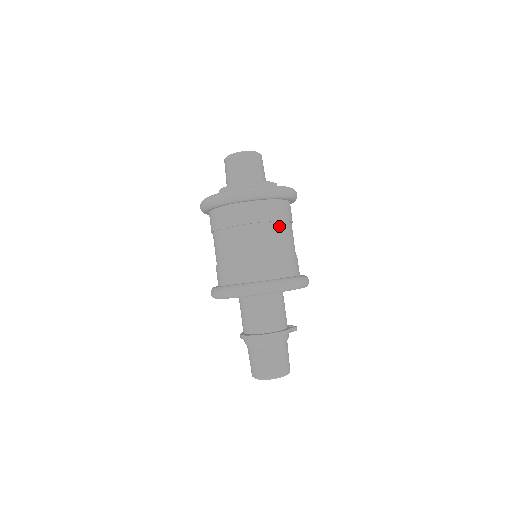
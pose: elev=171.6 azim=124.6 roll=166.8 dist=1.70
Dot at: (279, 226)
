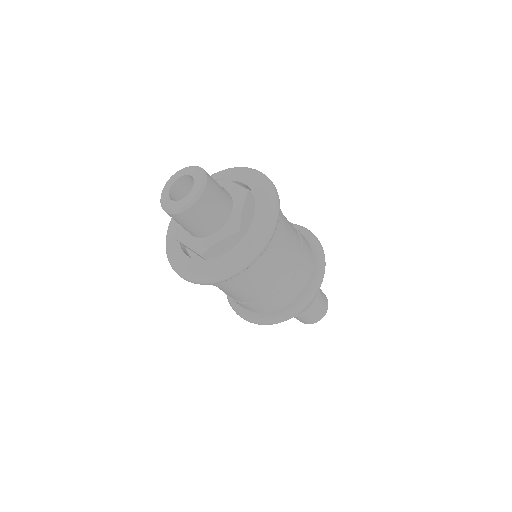
Dot at: (286, 234)
